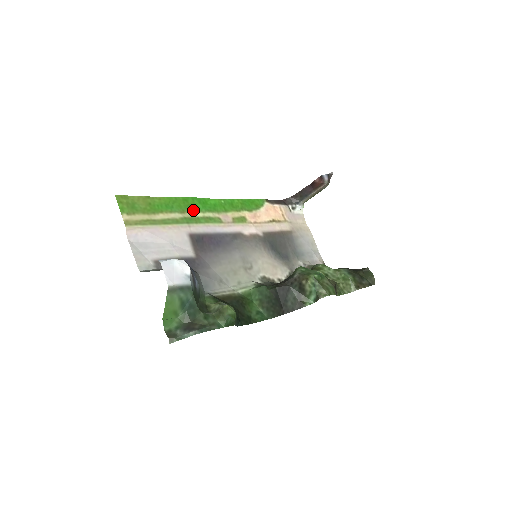
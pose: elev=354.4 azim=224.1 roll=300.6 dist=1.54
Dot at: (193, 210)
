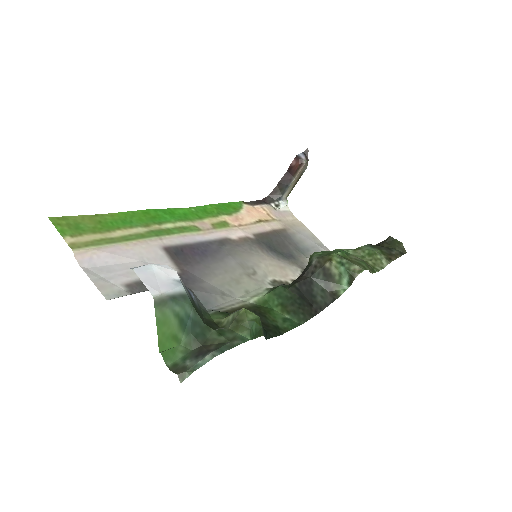
Dot at: (159, 222)
